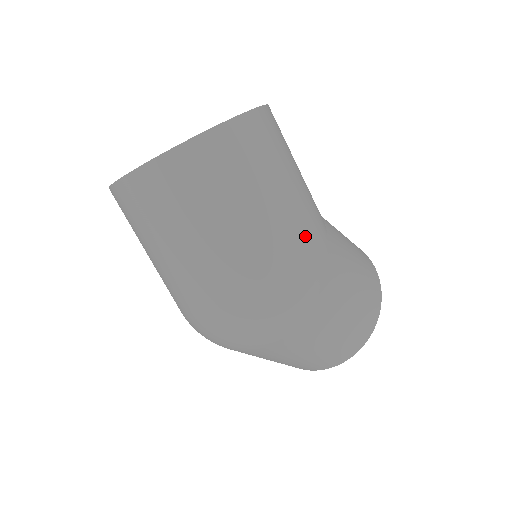
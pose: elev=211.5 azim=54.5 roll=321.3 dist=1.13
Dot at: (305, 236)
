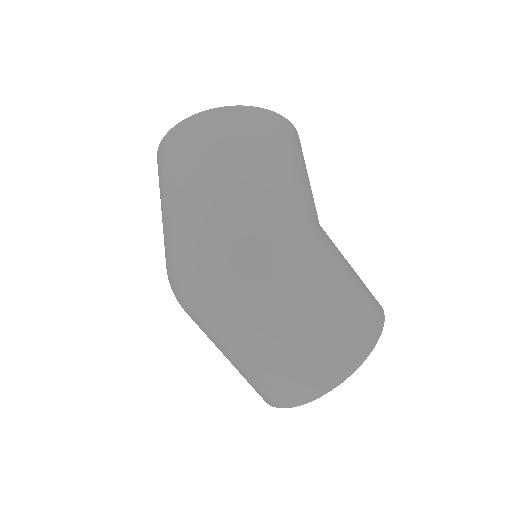
Dot at: (278, 204)
